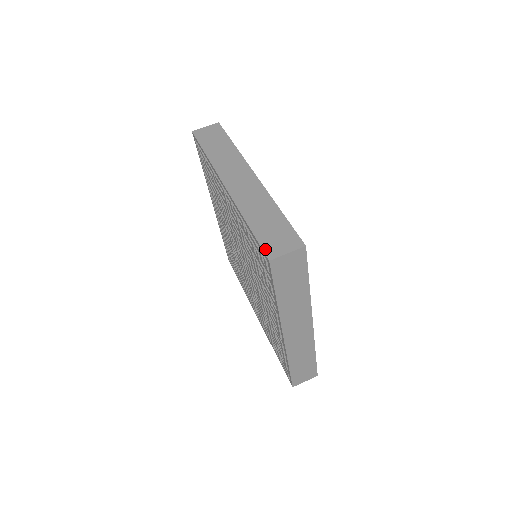
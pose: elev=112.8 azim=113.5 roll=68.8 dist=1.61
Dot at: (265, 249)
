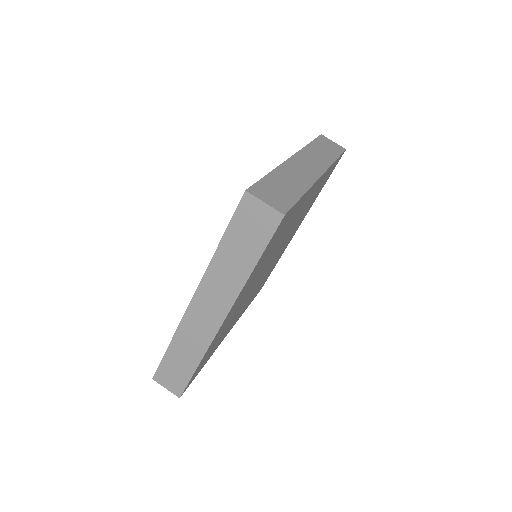
Dot at: (255, 186)
